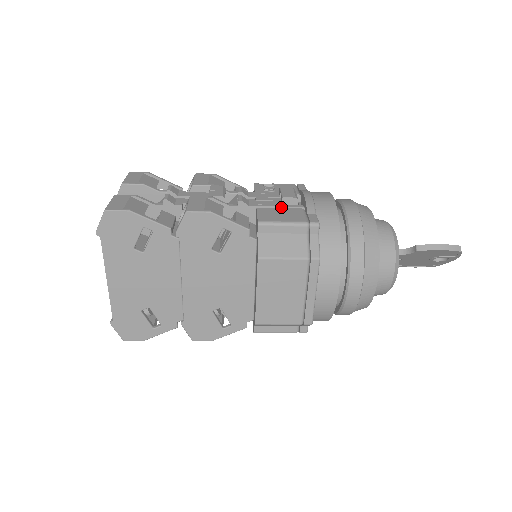
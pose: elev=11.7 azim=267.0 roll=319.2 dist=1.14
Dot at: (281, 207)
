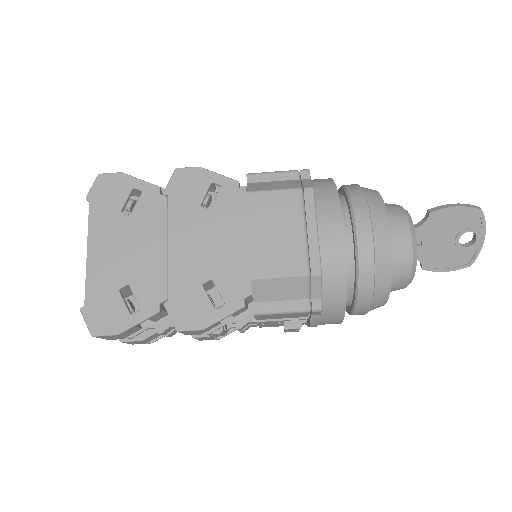
Dot at: occluded
